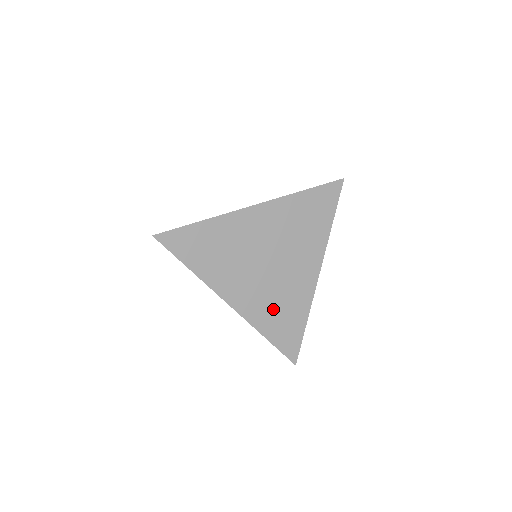
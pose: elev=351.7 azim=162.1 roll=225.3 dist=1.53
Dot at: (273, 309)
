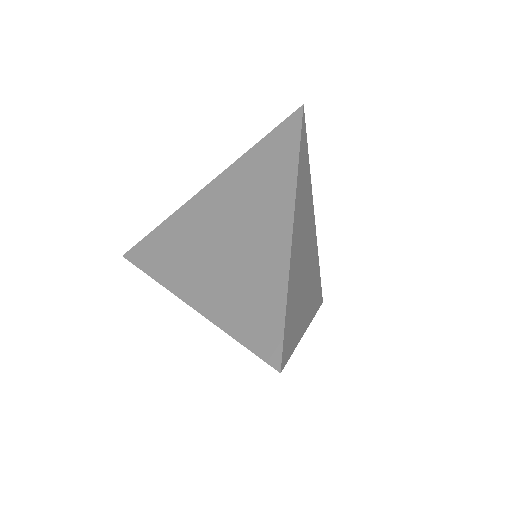
Dot at: (314, 287)
